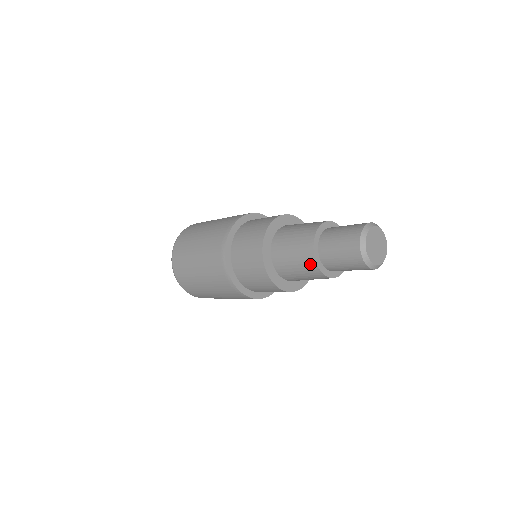
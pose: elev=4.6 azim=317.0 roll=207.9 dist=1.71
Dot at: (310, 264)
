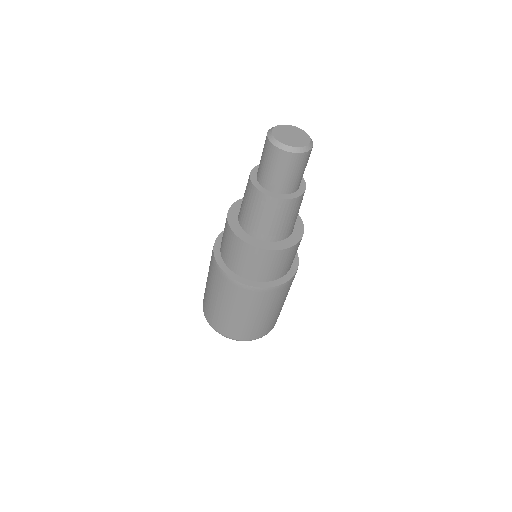
Dot at: occluded
